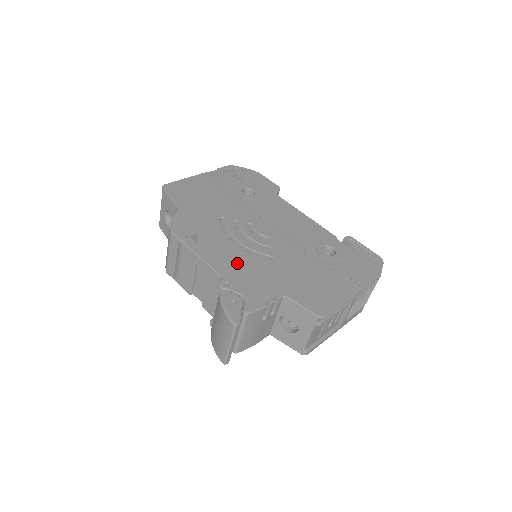
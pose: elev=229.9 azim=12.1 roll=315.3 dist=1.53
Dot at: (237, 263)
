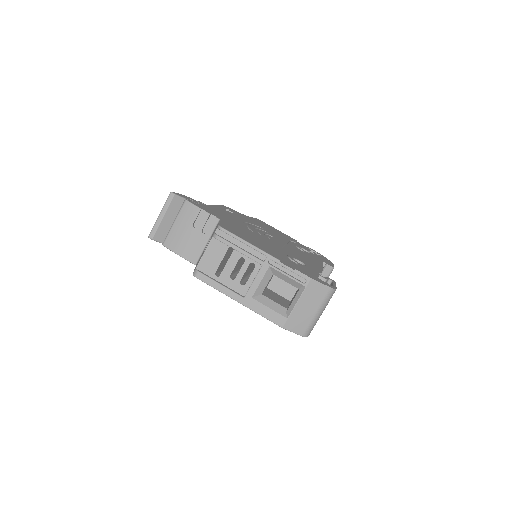
Dot at: (226, 215)
